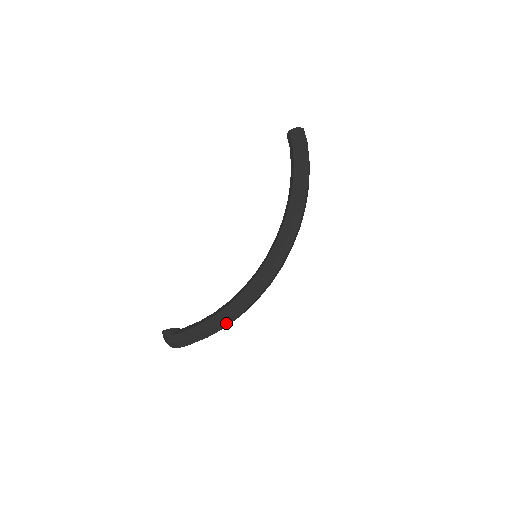
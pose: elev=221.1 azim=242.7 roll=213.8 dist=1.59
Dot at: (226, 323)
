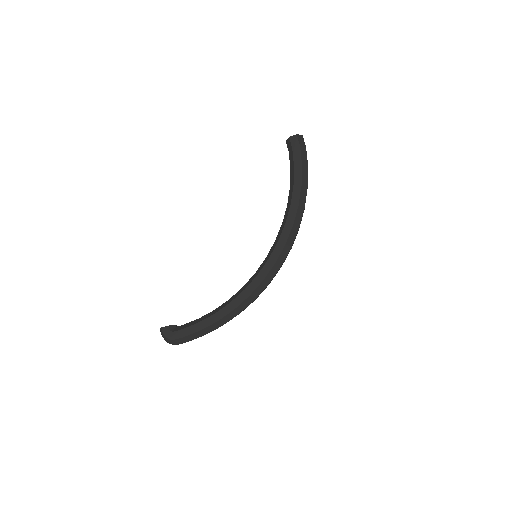
Dot at: (227, 320)
